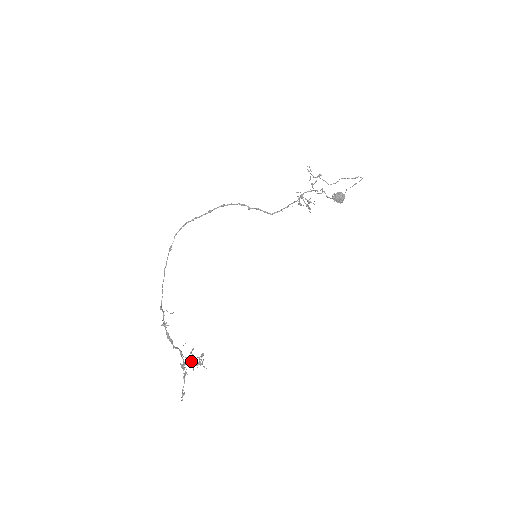
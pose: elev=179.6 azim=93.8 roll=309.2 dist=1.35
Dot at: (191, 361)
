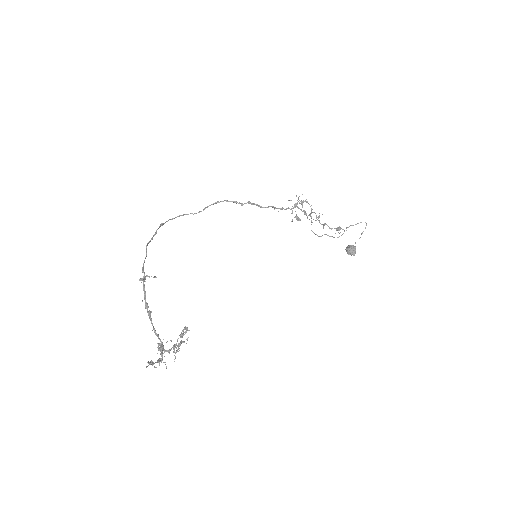
Dot at: (172, 347)
